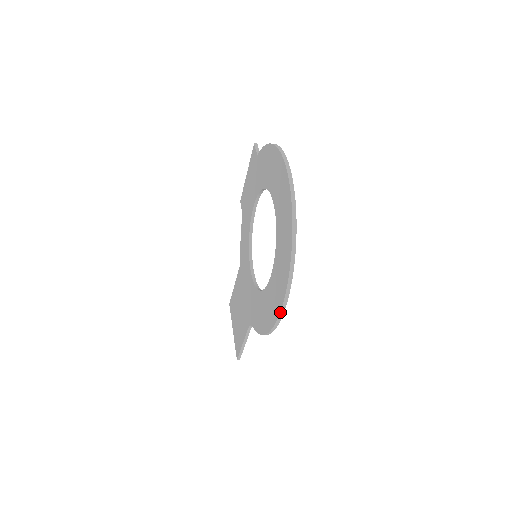
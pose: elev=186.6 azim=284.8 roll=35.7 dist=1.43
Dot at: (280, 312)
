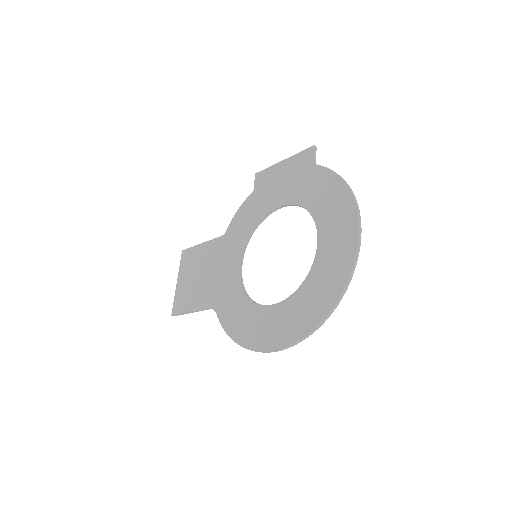
Dot at: (274, 350)
